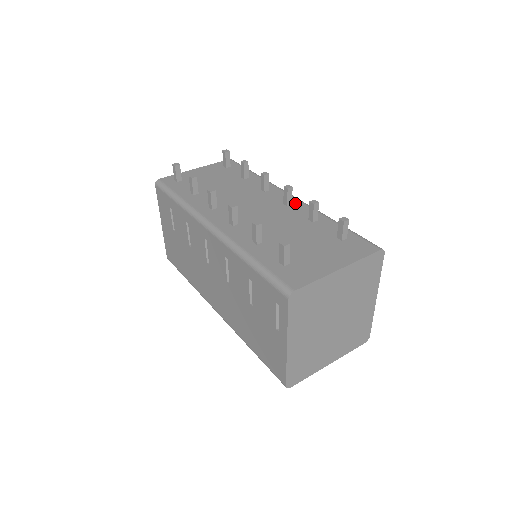
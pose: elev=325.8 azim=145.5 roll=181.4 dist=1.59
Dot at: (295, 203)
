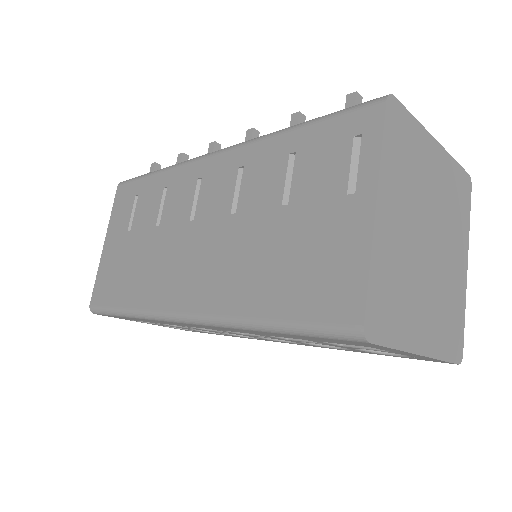
Dot at: occluded
